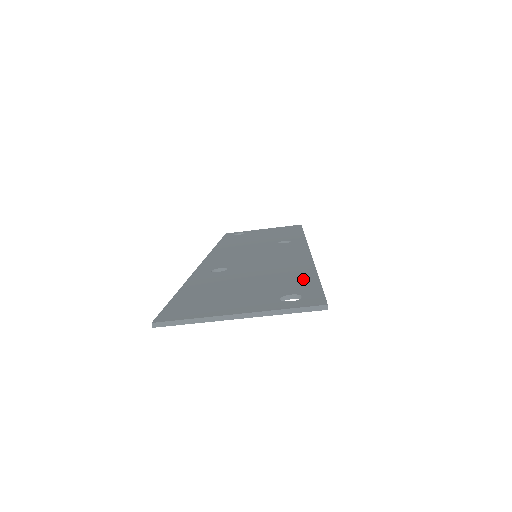
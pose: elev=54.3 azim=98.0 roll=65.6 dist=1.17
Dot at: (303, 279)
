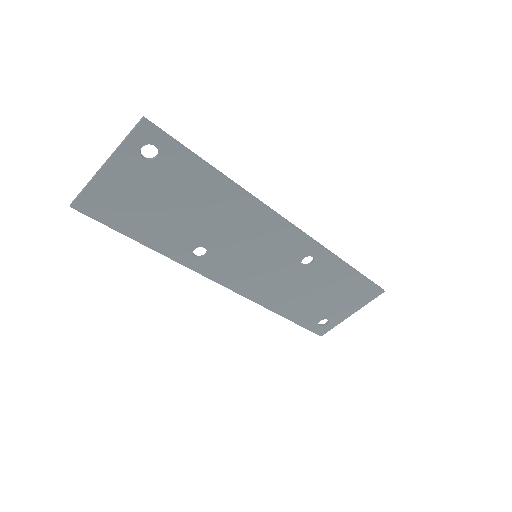
Dot at: (196, 170)
